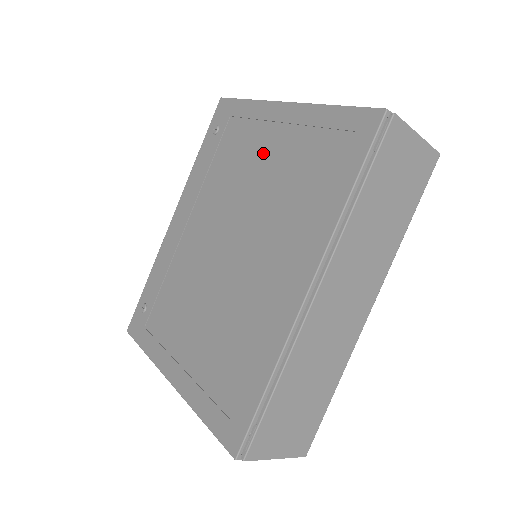
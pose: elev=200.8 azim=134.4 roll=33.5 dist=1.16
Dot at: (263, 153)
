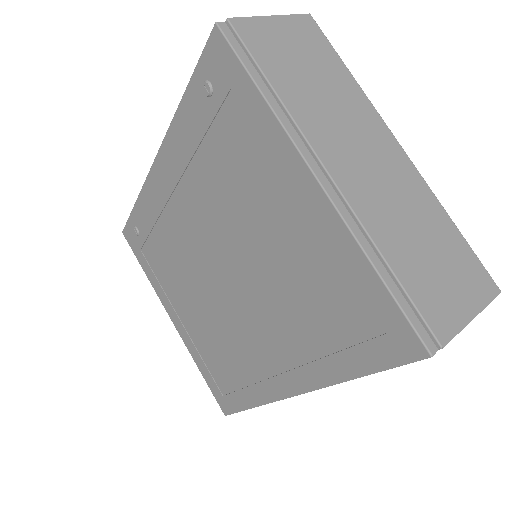
Dot at: (272, 216)
